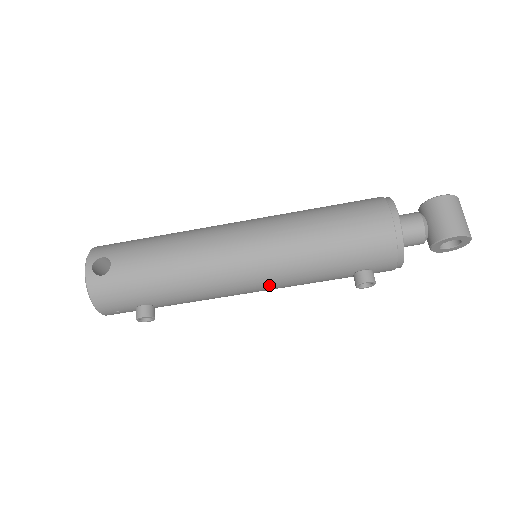
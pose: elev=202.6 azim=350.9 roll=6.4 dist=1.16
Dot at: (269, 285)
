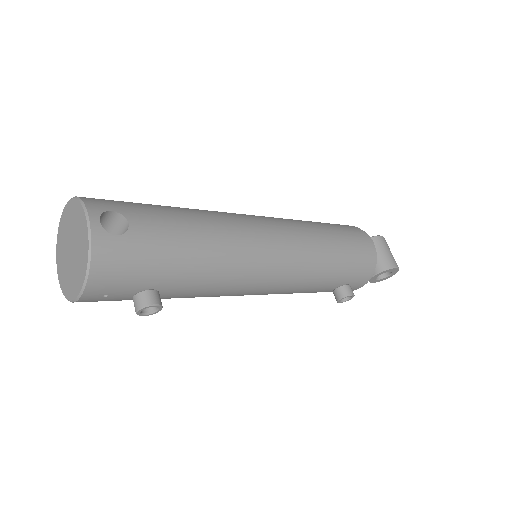
Dot at: (280, 287)
